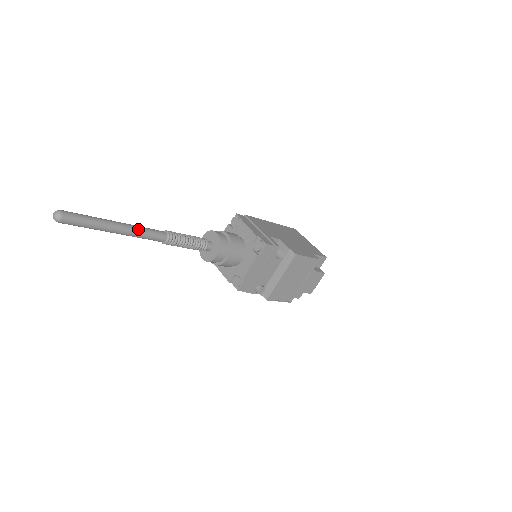
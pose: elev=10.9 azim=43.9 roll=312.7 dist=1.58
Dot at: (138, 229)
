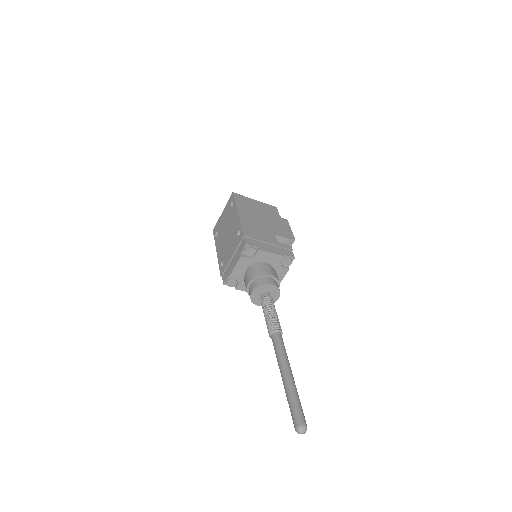
Dot at: occluded
